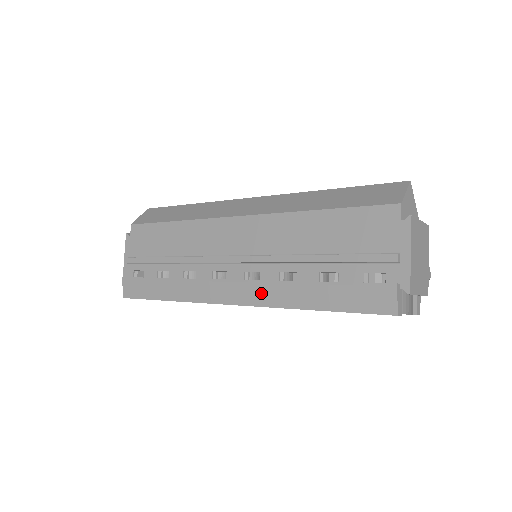
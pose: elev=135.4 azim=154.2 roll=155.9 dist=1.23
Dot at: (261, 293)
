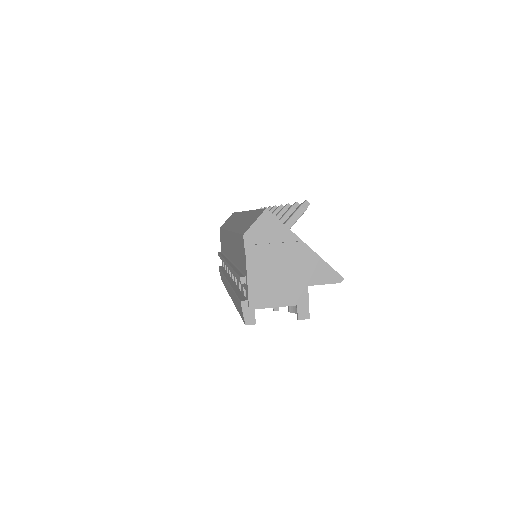
Dot at: (230, 292)
